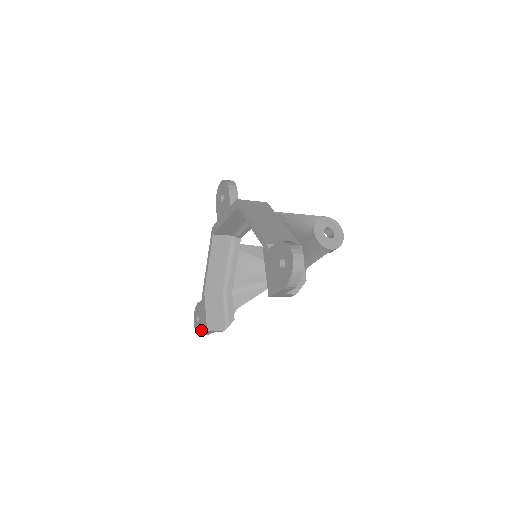
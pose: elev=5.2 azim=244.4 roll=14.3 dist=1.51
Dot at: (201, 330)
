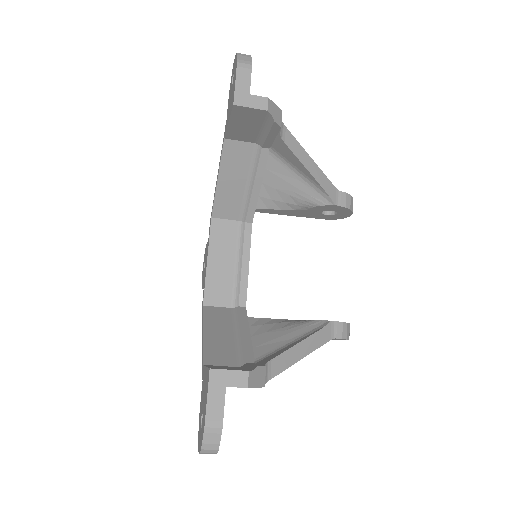
Dot at: (205, 404)
